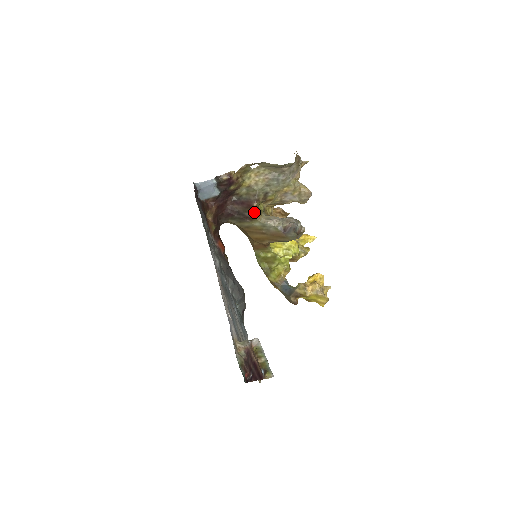
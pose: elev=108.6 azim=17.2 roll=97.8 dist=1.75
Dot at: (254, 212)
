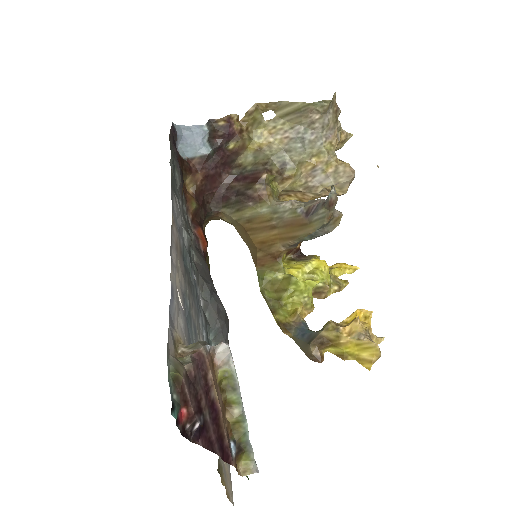
Dot at: (261, 188)
